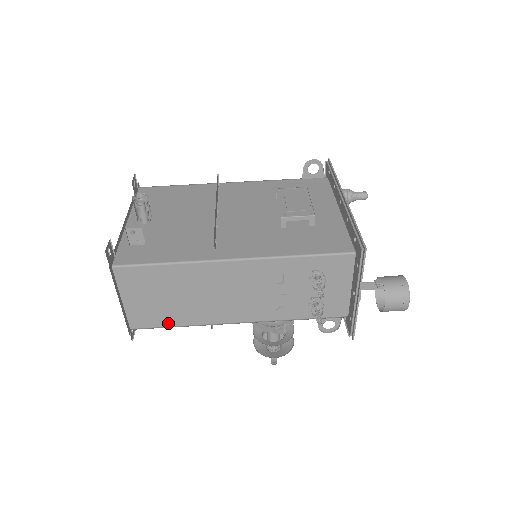
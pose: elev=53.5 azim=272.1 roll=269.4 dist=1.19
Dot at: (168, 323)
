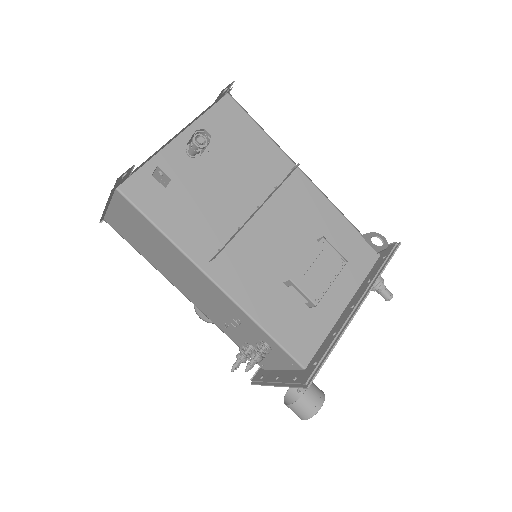
Dot at: (135, 246)
